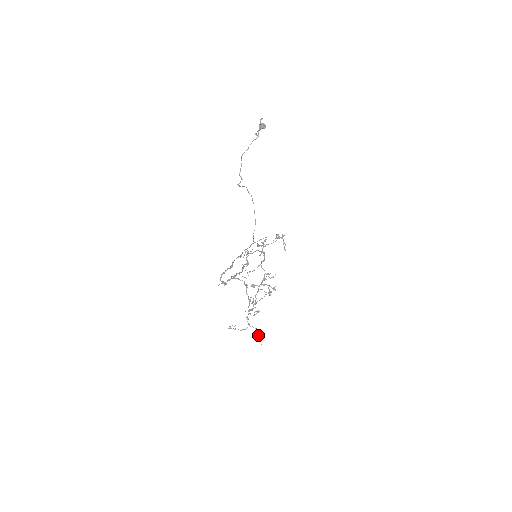
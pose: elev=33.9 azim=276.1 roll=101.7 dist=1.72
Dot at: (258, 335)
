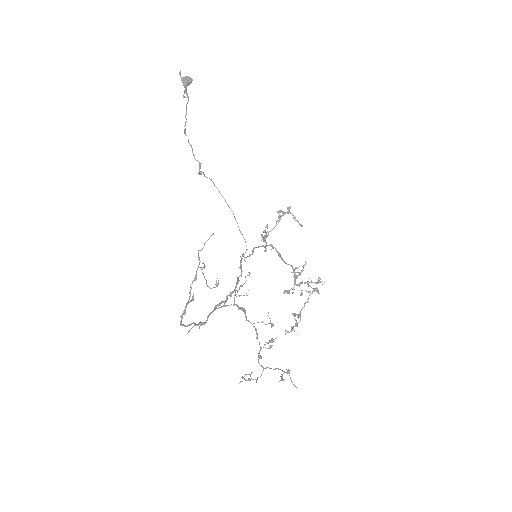
Dot at: (282, 378)
